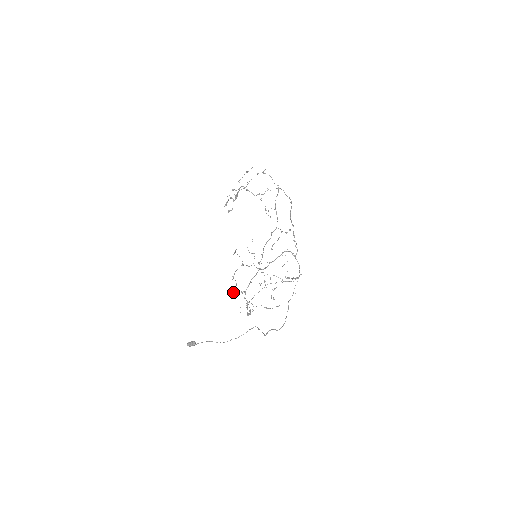
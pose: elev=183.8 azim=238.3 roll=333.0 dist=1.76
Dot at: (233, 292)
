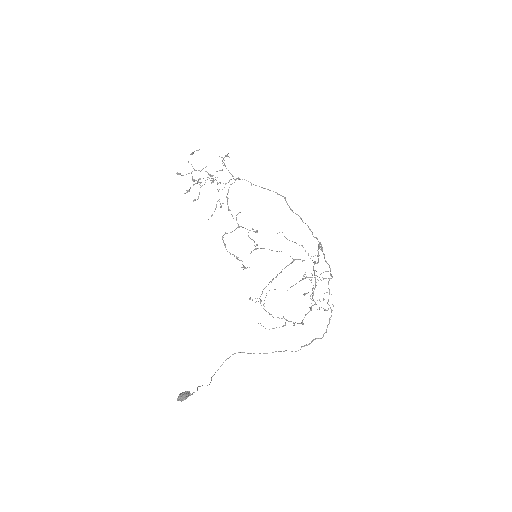
Dot at: (255, 302)
